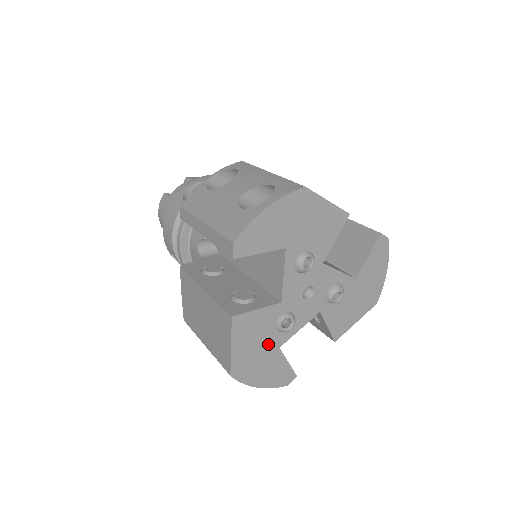
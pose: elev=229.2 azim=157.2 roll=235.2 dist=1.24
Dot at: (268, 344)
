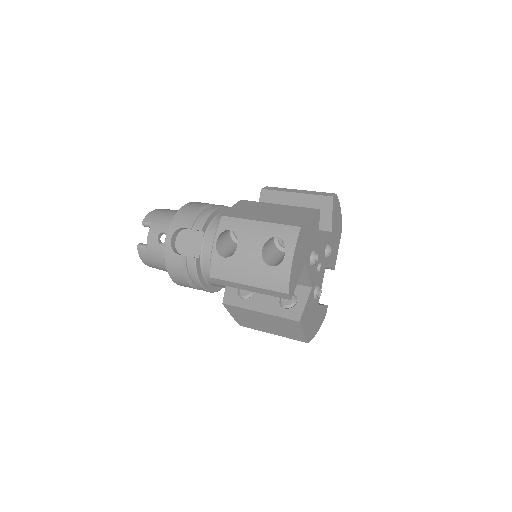
Dot at: (314, 311)
